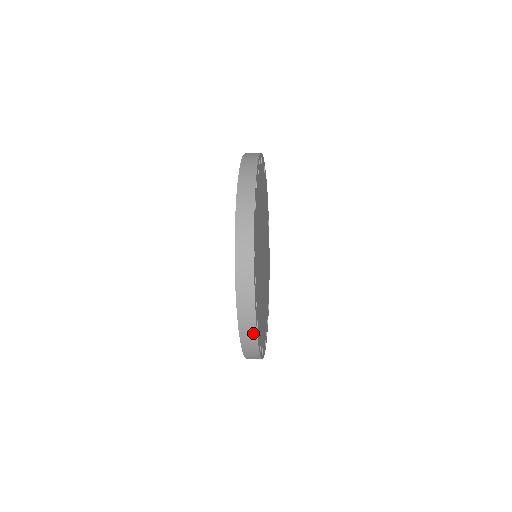
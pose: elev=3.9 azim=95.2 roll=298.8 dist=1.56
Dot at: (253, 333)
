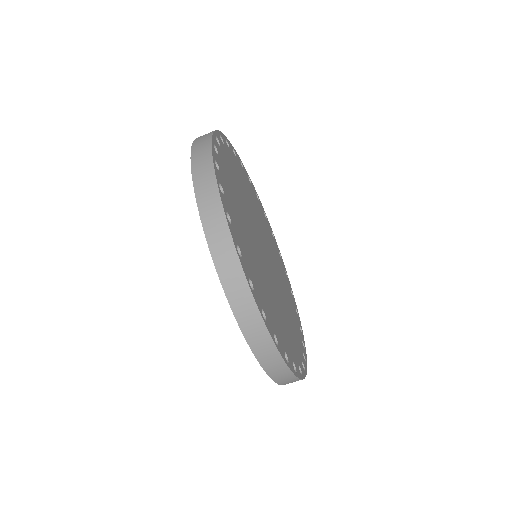
Dot at: (209, 134)
